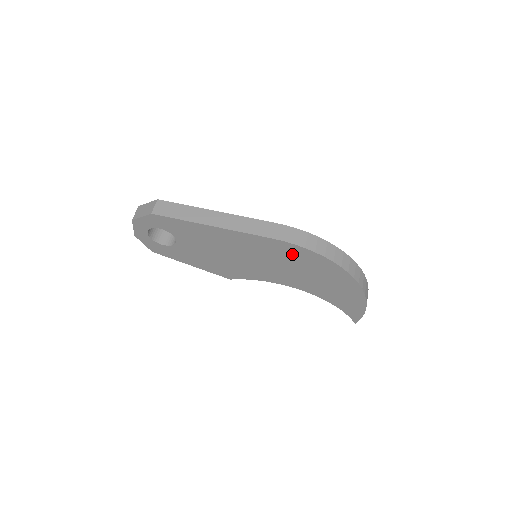
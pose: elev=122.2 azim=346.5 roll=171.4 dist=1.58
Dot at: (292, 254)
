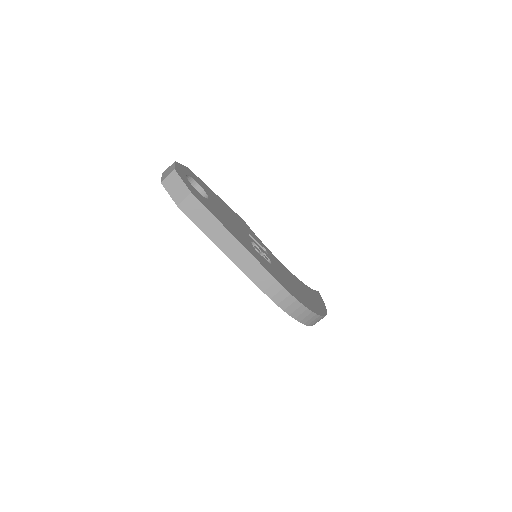
Dot at: occluded
